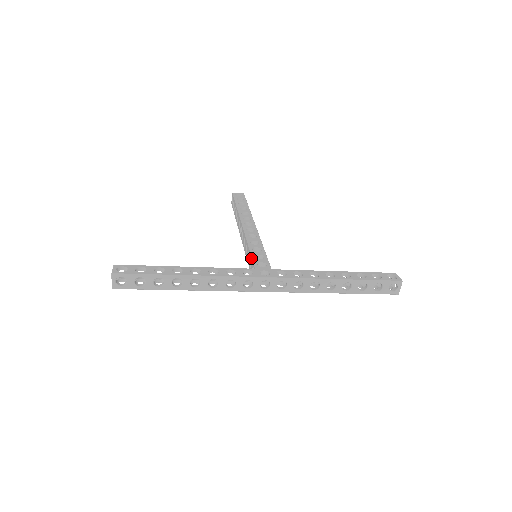
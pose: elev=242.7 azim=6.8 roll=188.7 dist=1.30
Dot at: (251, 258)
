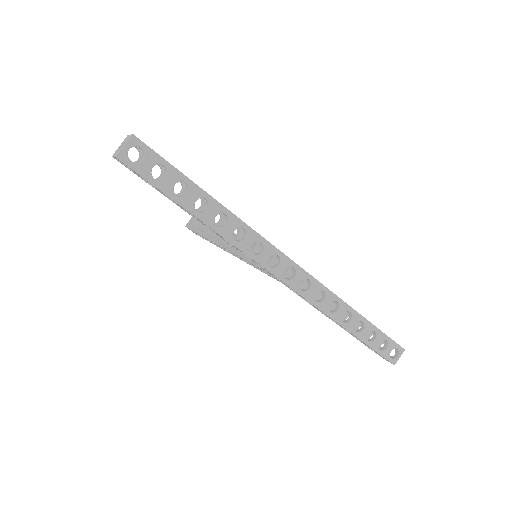
Dot at: occluded
